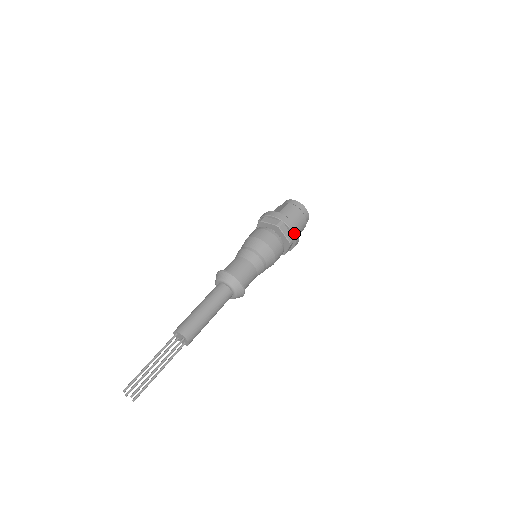
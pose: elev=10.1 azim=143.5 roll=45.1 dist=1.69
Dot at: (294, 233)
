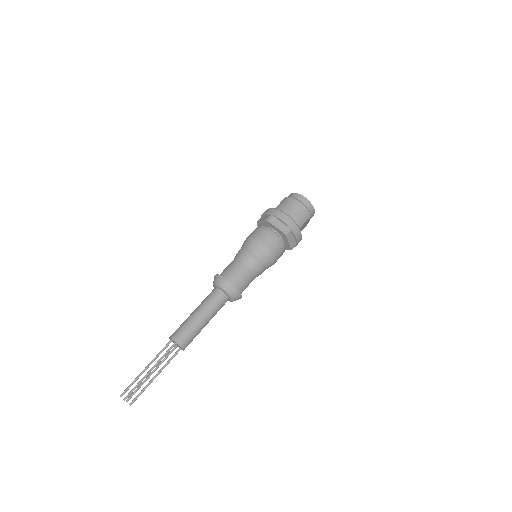
Dot at: (287, 222)
